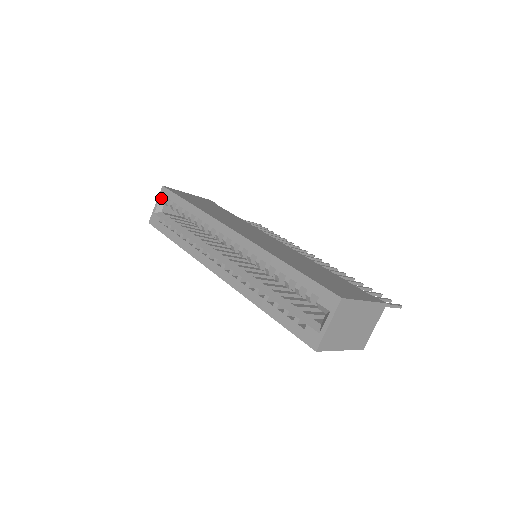
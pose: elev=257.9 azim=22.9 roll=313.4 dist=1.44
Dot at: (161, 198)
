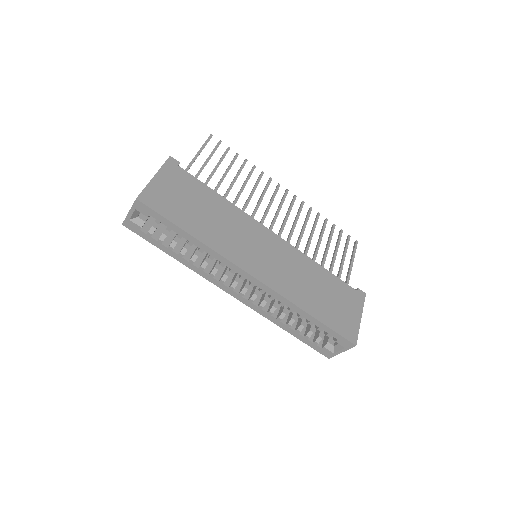
Dot at: (138, 211)
